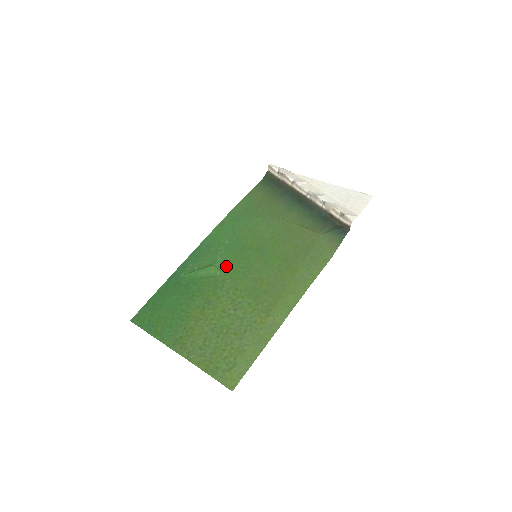
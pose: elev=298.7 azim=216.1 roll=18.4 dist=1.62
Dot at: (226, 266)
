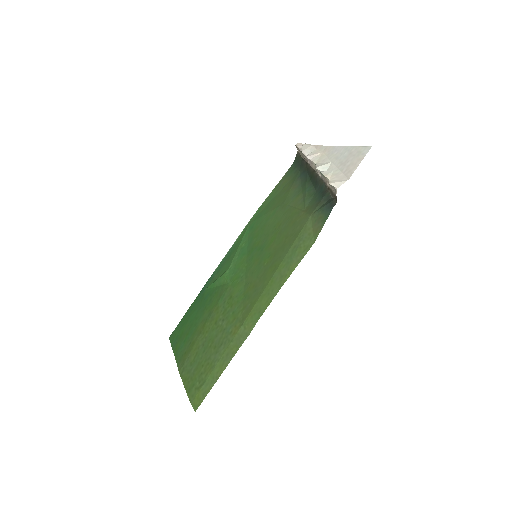
Dot at: (233, 272)
